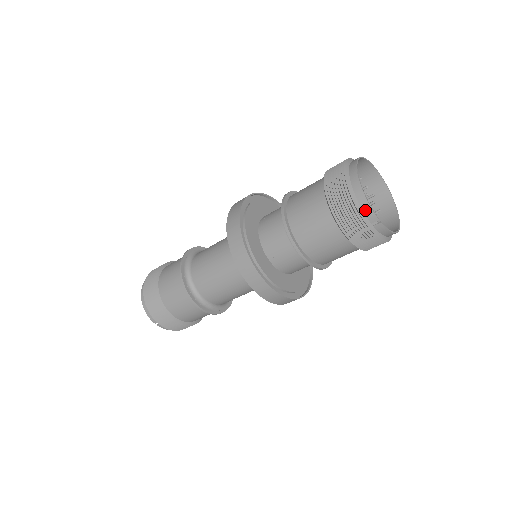
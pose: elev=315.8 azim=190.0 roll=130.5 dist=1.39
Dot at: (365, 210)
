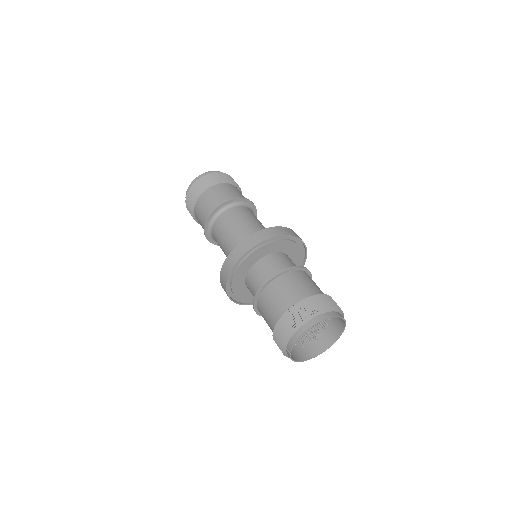
Dot at: (291, 341)
